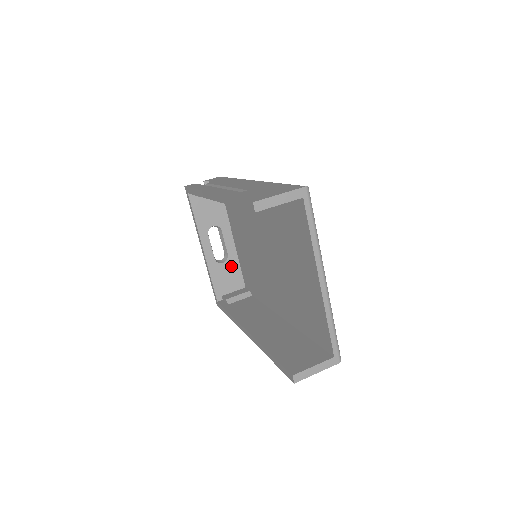
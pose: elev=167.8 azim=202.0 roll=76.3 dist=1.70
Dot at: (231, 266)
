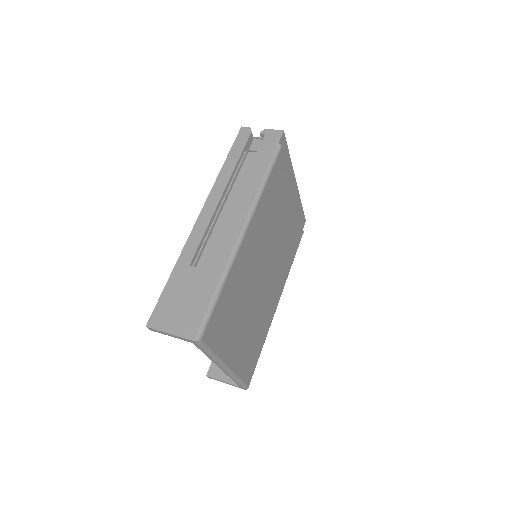
Dot at: occluded
